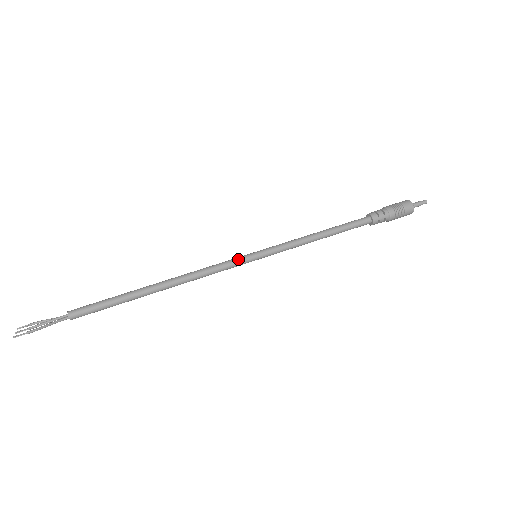
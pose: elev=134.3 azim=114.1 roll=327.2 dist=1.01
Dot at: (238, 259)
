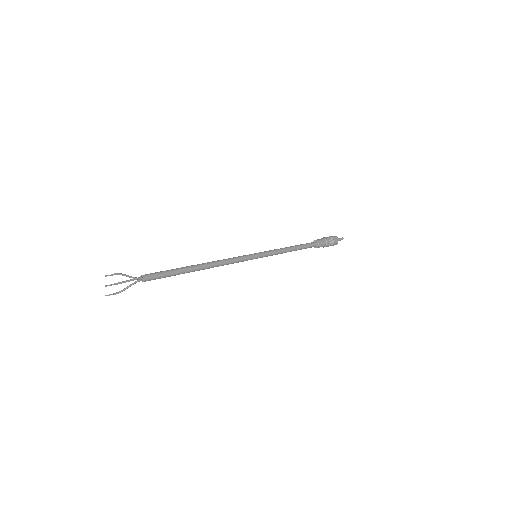
Dot at: (244, 256)
